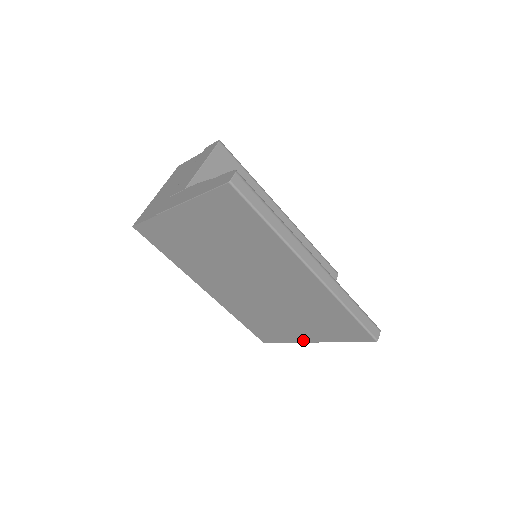
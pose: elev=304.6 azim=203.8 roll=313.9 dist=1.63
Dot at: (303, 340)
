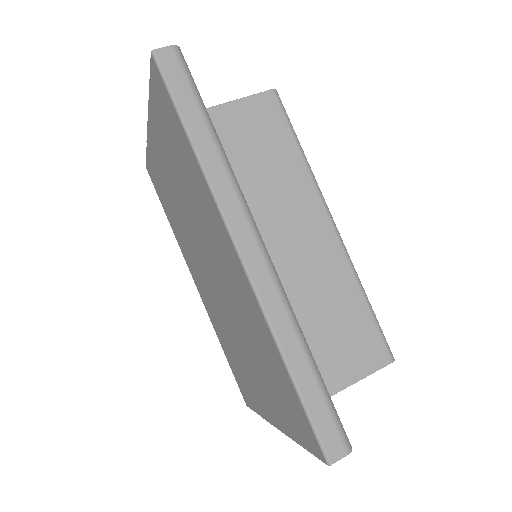
Dot at: (268, 417)
